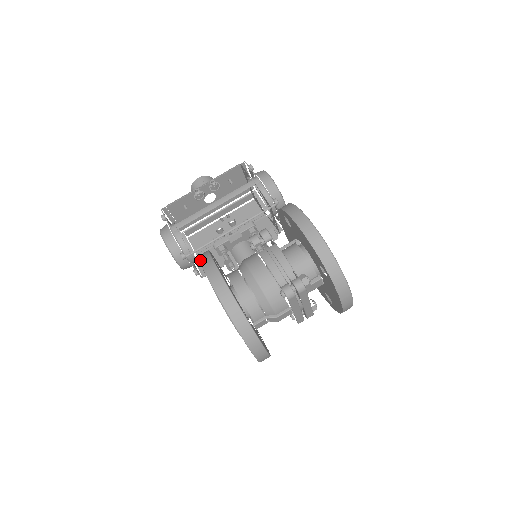
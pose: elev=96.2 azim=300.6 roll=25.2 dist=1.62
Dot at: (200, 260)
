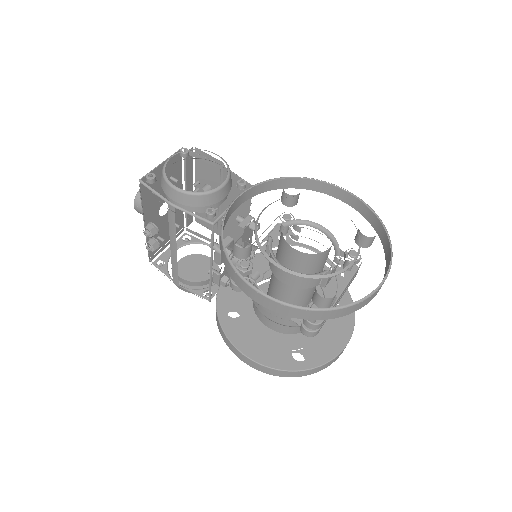
Dot at: occluded
